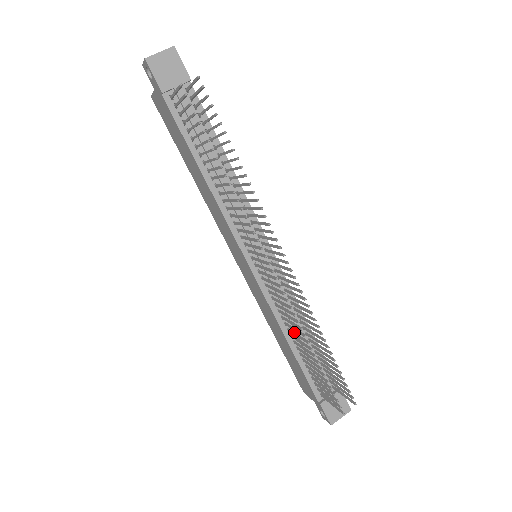
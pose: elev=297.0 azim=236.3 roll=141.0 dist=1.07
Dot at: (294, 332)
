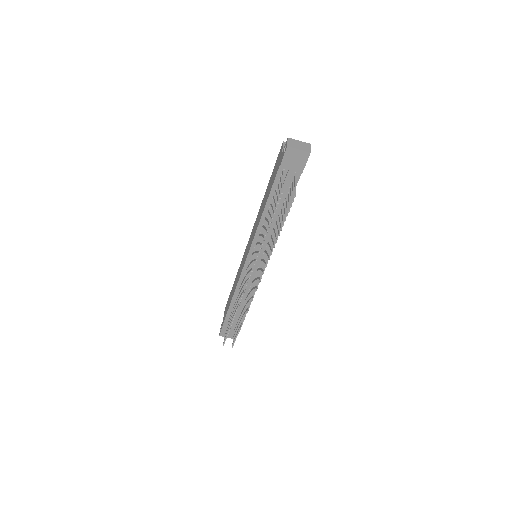
Dot at: occluded
